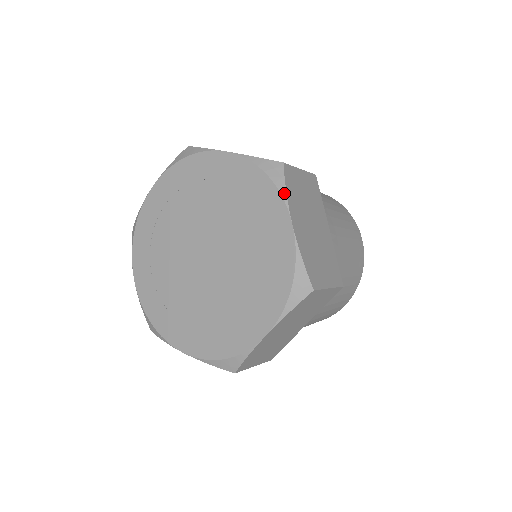
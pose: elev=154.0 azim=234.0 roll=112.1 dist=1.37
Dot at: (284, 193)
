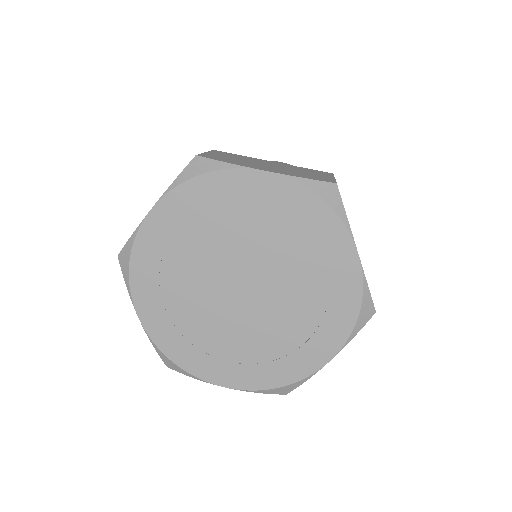
Dot at: (346, 221)
